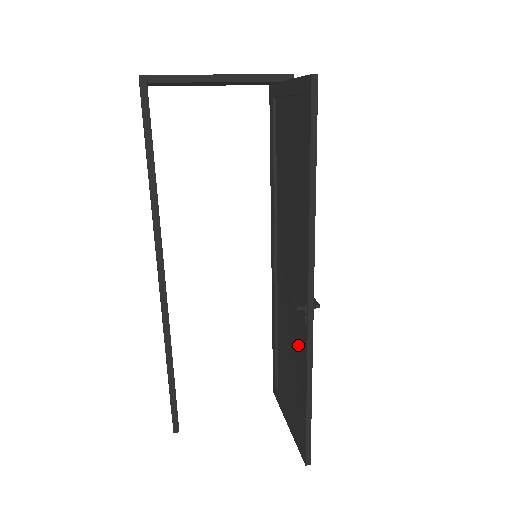
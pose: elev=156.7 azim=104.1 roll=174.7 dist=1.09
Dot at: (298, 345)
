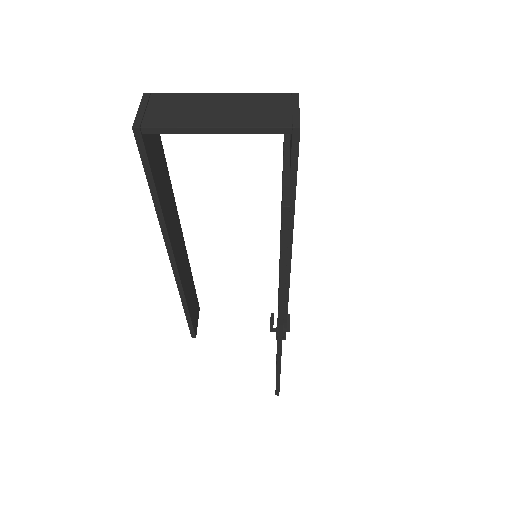
Dot at: occluded
